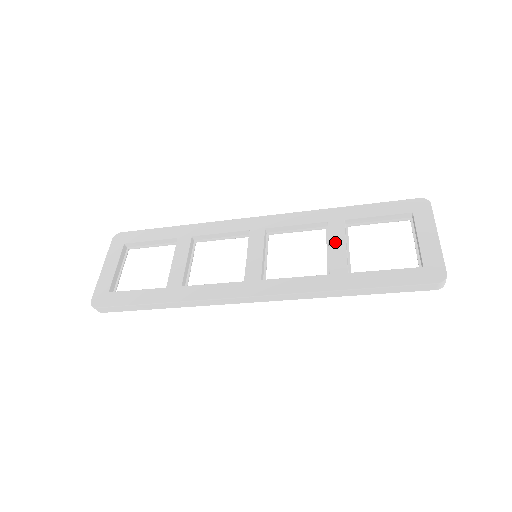
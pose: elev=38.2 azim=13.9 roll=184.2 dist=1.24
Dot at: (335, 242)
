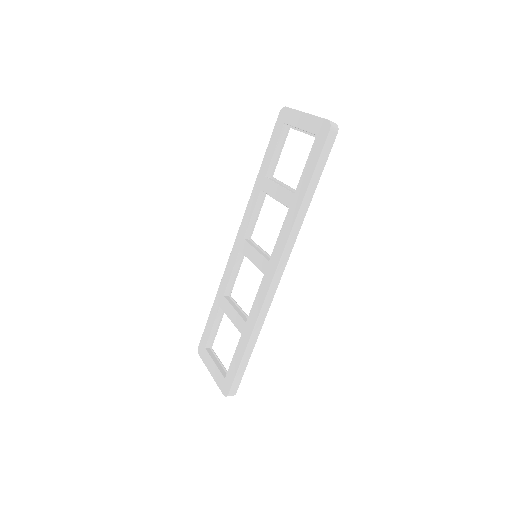
Dot at: (274, 192)
